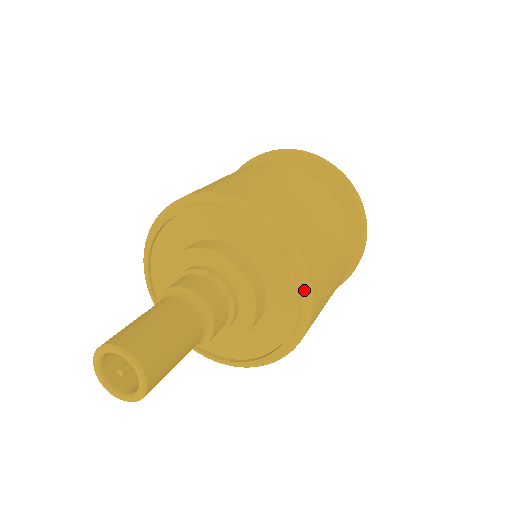
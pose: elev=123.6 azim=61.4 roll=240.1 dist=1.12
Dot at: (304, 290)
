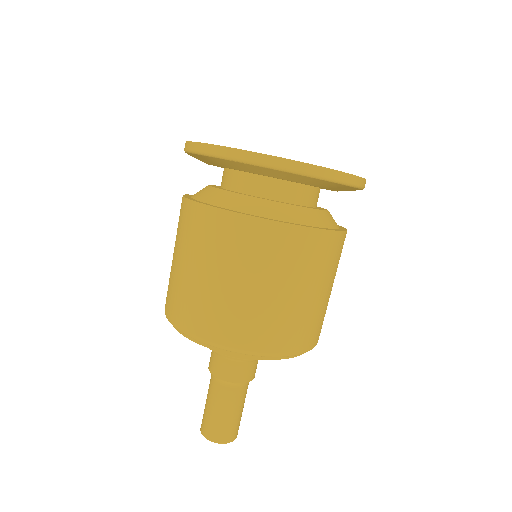
Dot at: occluded
